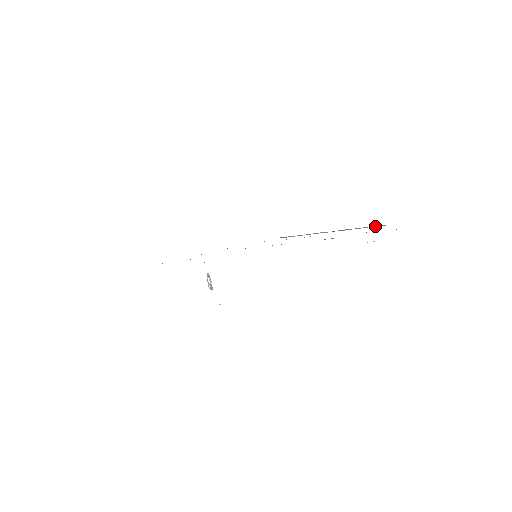
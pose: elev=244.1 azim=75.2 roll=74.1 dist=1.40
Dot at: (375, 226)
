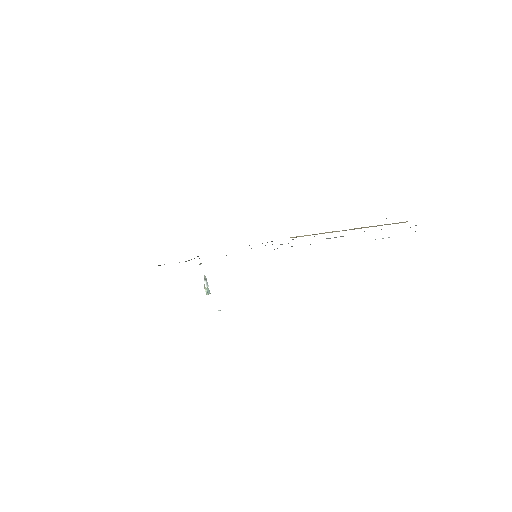
Dot at: (393, 223)
